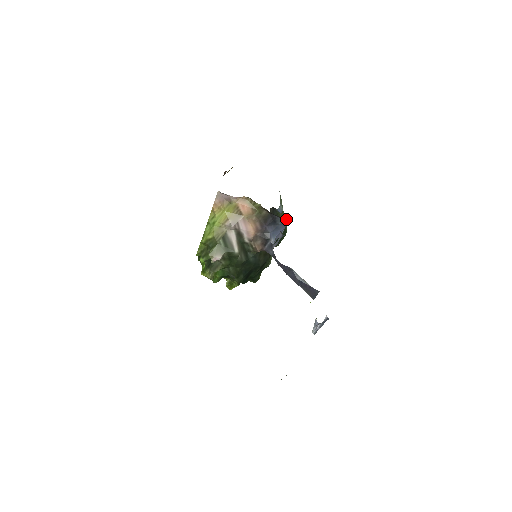
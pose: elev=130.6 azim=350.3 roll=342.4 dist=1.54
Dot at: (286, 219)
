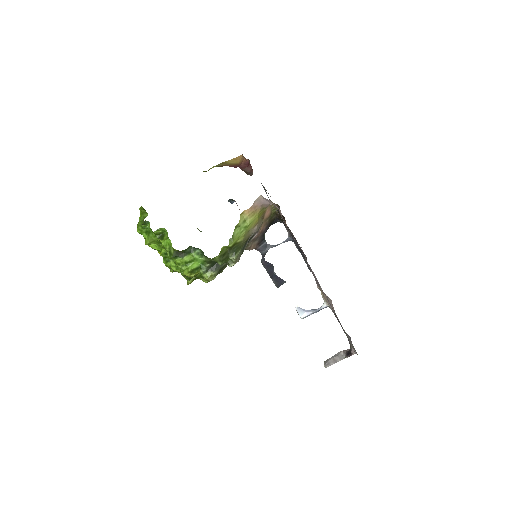
Dot at: occluded
